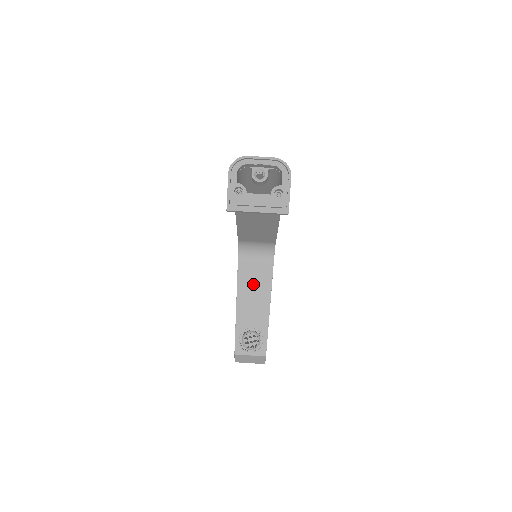
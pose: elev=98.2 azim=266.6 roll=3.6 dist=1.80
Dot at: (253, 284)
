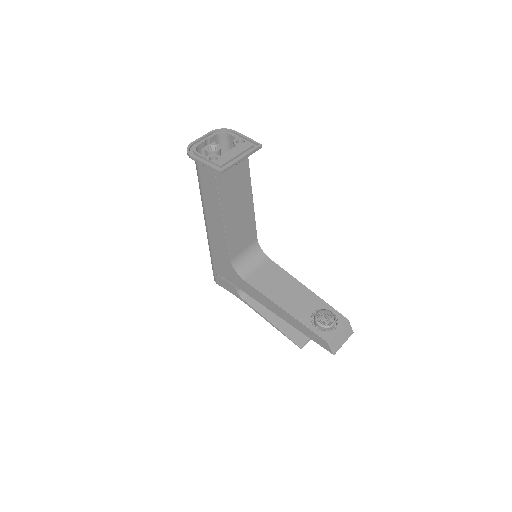
Dot at: (275, 284)
